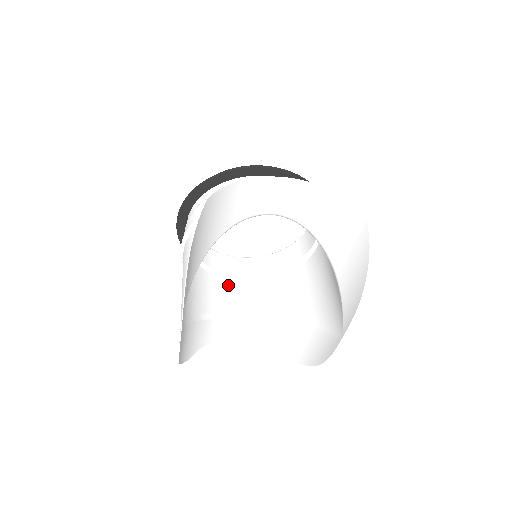
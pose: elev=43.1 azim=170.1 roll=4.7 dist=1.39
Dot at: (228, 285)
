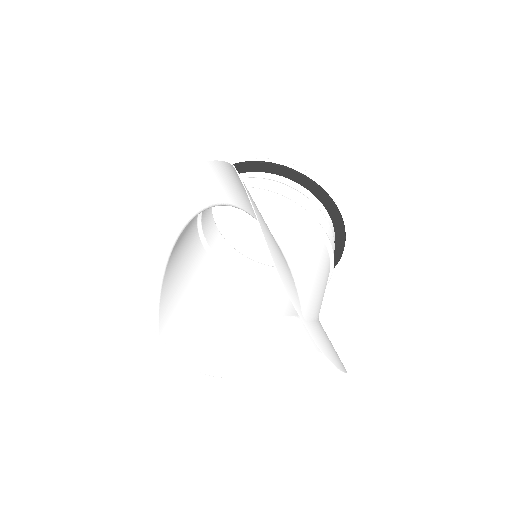
Dot at: (273, 296)
